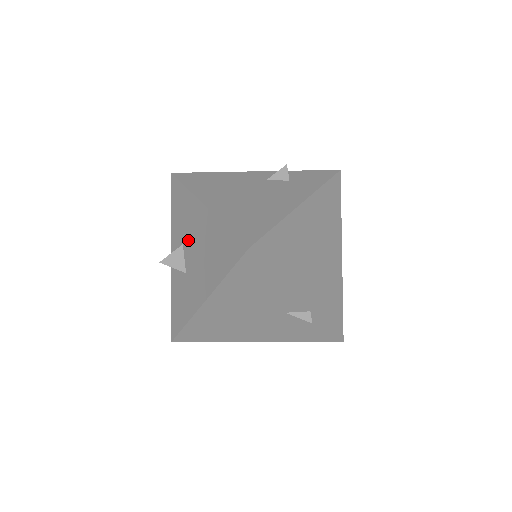
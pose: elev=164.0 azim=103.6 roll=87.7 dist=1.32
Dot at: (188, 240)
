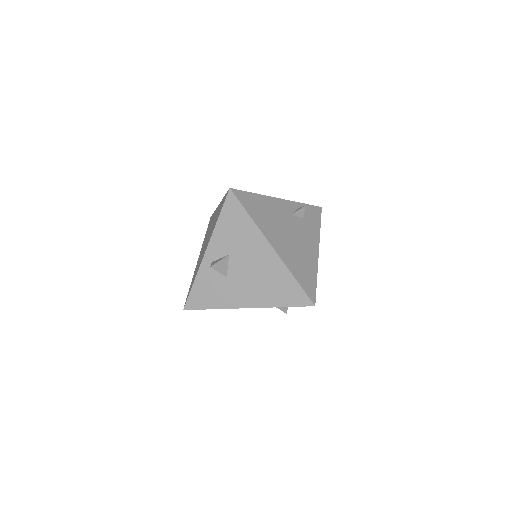
Dot at: (239, 257)
